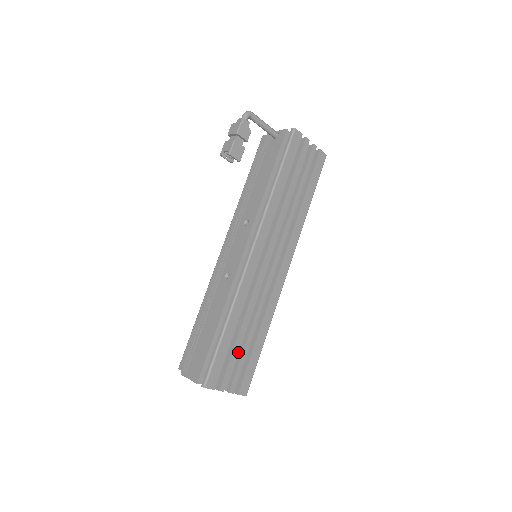
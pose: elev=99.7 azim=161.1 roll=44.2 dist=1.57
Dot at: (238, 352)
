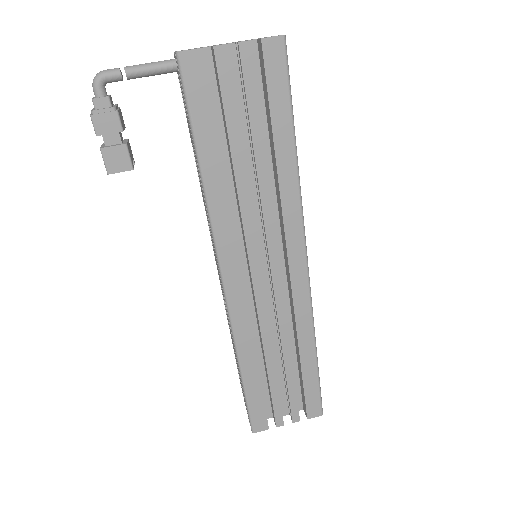
Dot at: occluded
